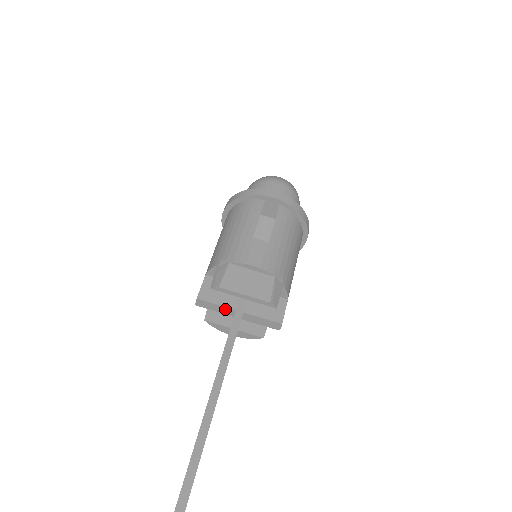
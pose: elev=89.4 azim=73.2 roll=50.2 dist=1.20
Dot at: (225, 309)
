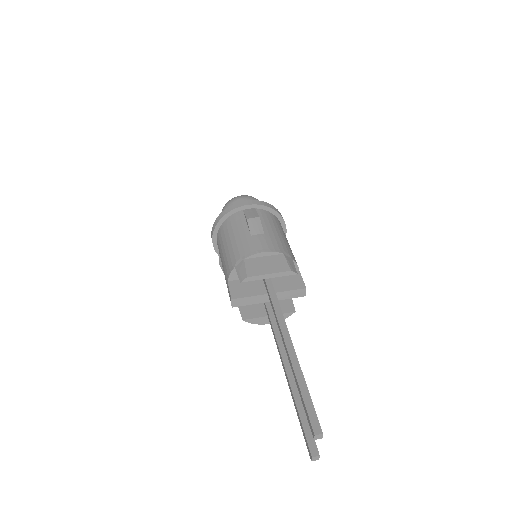
Dot at: (257, 298)
